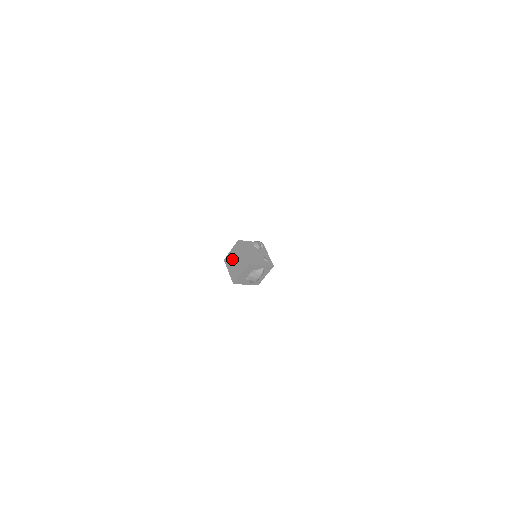
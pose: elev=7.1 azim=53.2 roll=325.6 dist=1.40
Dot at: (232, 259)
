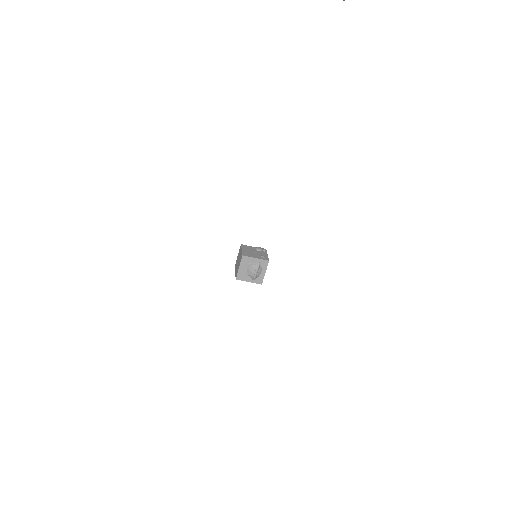
Dot at: (237, 261)
